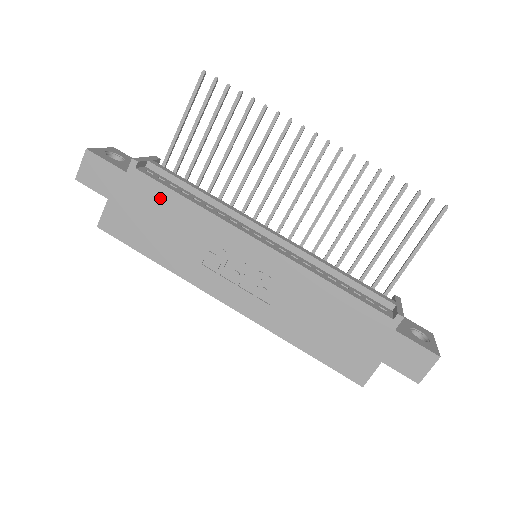
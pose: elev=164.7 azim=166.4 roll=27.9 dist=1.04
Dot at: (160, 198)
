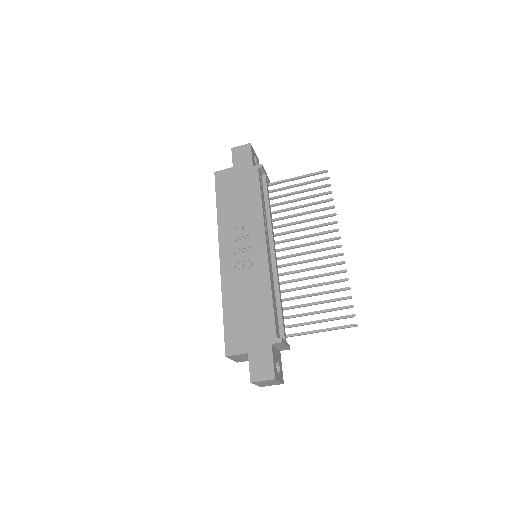
Dot at: (252, 188)
